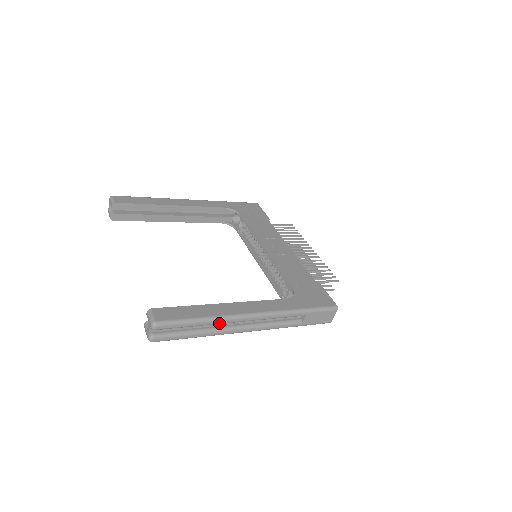
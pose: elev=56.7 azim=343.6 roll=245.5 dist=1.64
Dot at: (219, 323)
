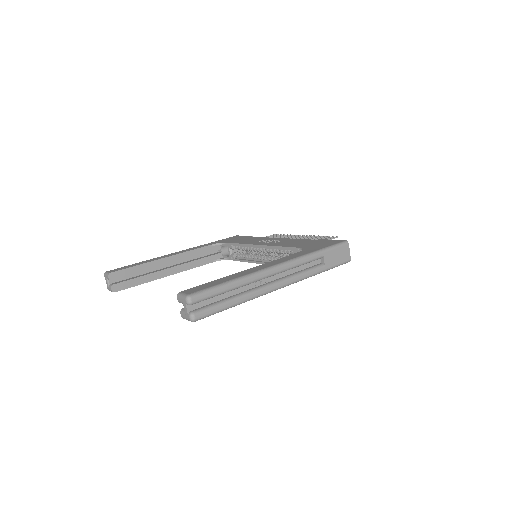
Dot at: (248, 282)
